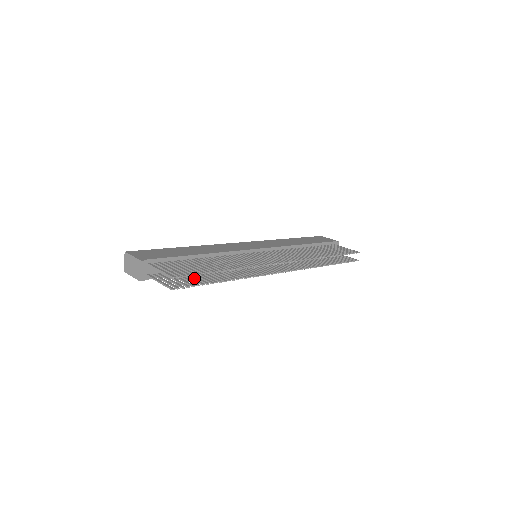
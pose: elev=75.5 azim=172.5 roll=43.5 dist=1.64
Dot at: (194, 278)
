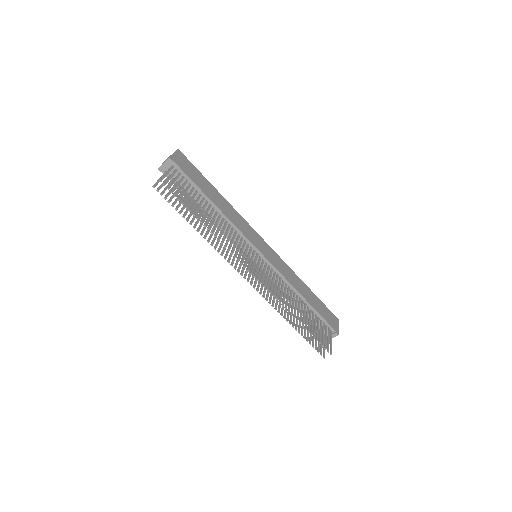
Dot at: (184, 204)
